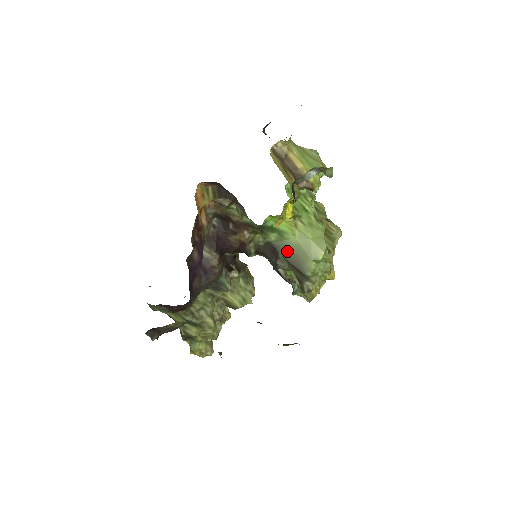
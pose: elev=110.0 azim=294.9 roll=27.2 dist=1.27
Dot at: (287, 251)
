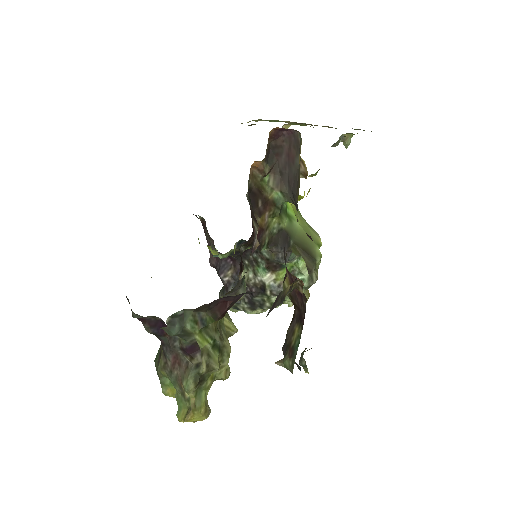
Dot at: (296, 238)
